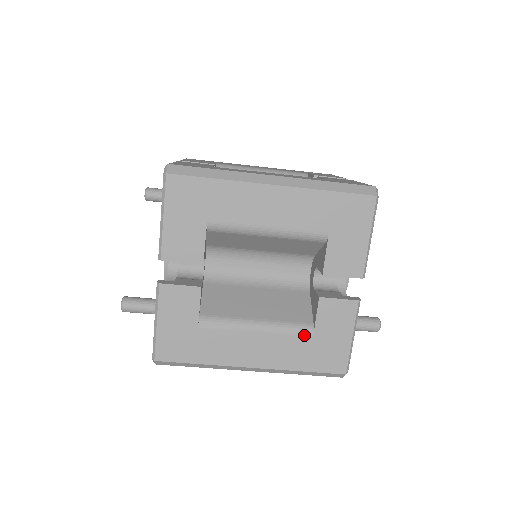
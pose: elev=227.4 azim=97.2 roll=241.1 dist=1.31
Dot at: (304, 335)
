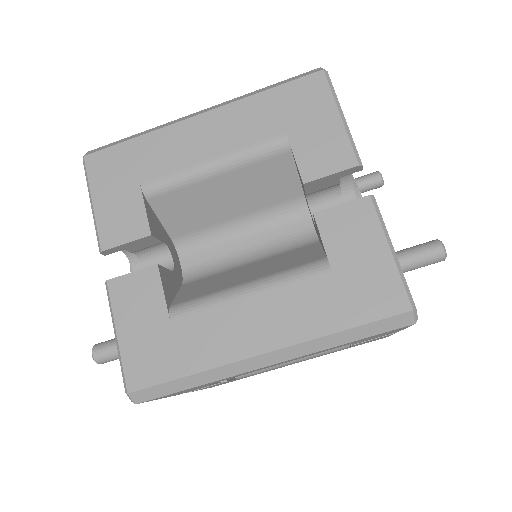
Dot at: (318, 274)
